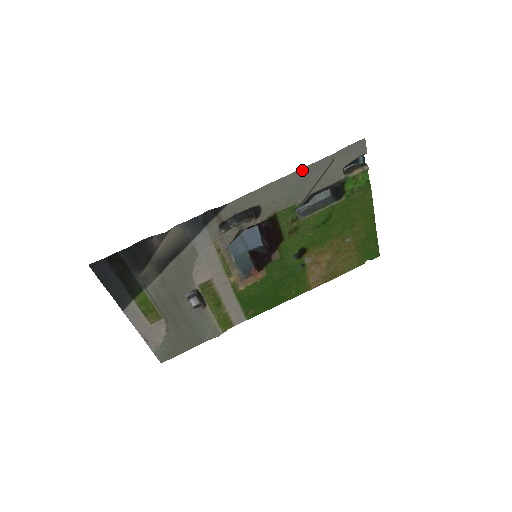
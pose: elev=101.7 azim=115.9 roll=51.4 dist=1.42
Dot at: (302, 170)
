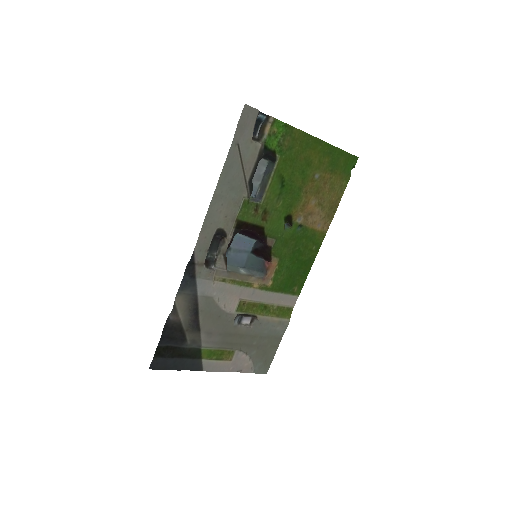
Dot at: (222, 176)
